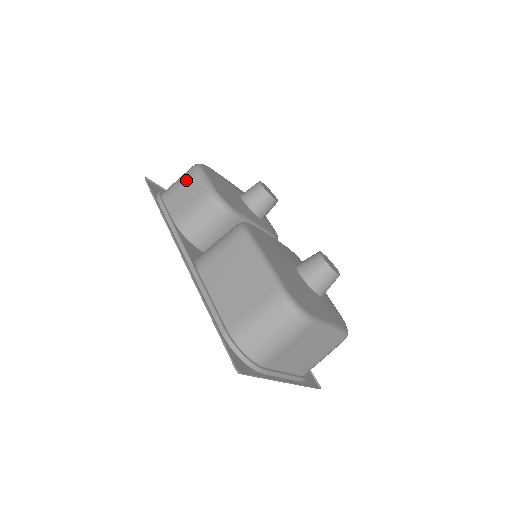
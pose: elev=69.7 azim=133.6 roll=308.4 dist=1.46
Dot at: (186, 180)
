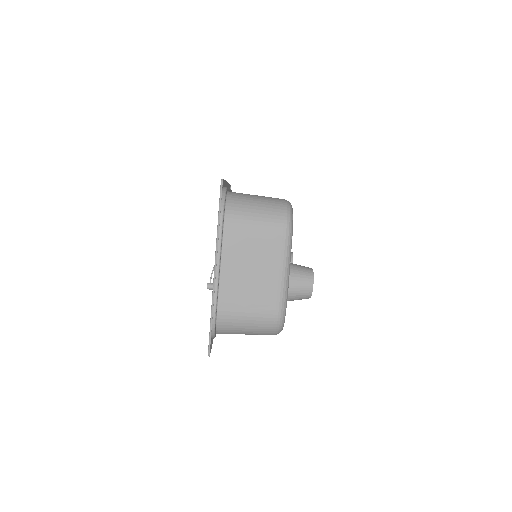
Dot at: occluded
